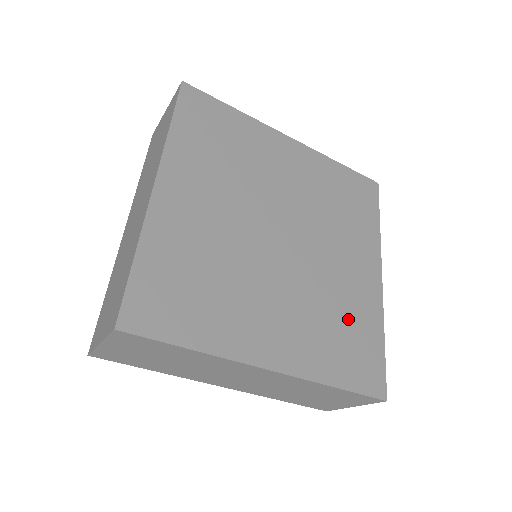
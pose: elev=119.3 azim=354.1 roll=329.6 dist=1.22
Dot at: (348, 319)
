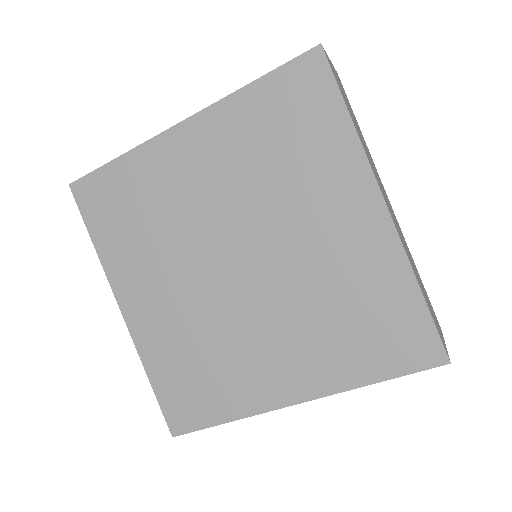
Dot at: (357, 299)
